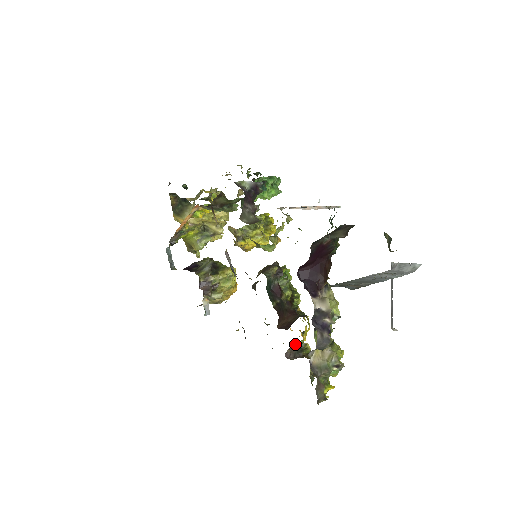
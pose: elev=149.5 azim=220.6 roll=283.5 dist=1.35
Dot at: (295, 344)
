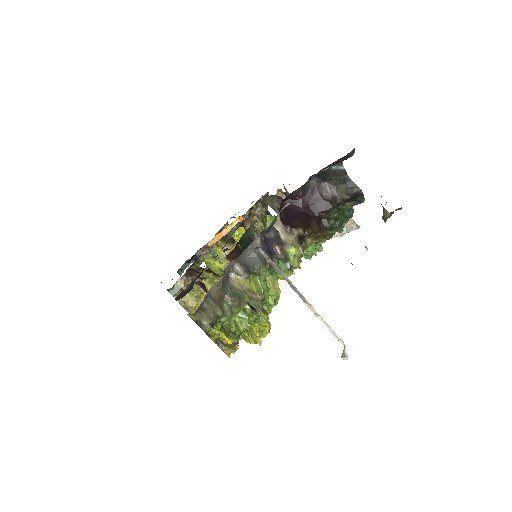
Dot at: occluded
